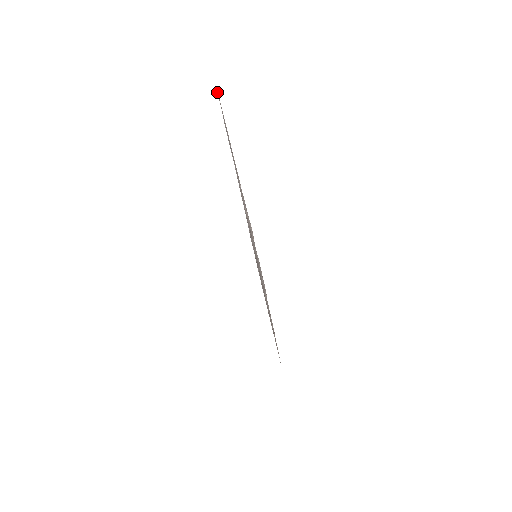
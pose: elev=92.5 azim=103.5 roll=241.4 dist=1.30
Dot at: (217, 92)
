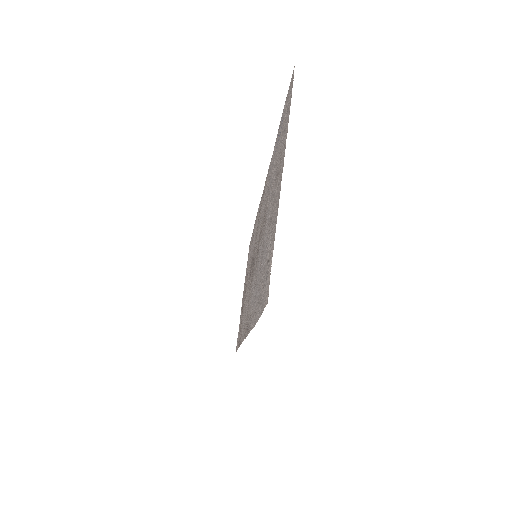
Dot at: (293, 75)
